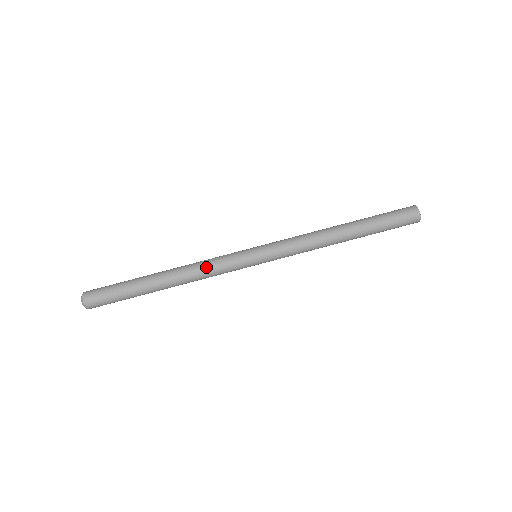
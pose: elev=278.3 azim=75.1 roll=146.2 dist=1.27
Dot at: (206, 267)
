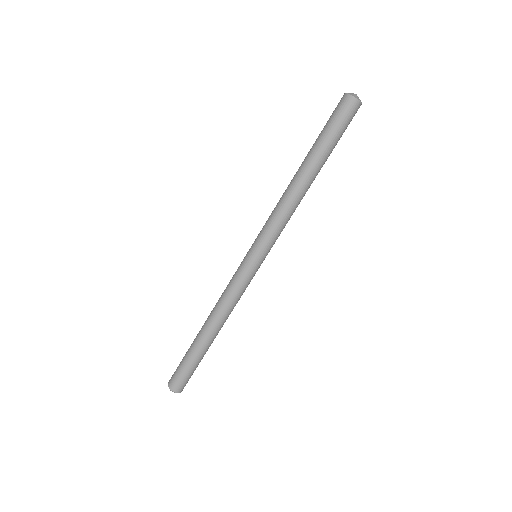
Dot at: (229, 300)
